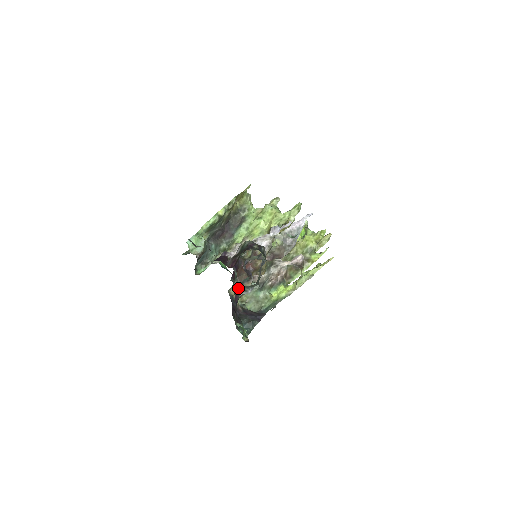
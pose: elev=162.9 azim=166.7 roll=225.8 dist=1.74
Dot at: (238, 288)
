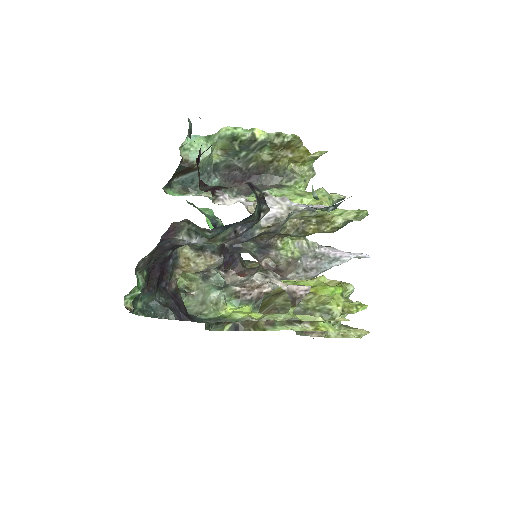
Dot at: (184, 222)
